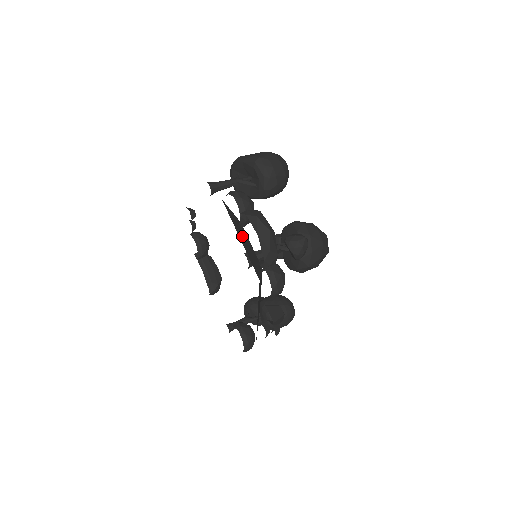
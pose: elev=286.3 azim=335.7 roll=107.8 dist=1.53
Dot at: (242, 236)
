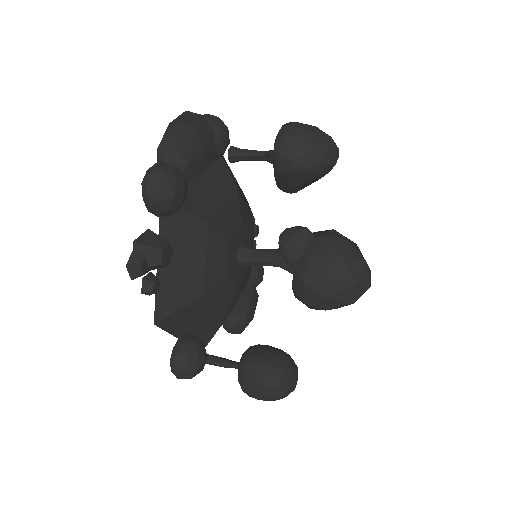
Dot at: (207, 177)
